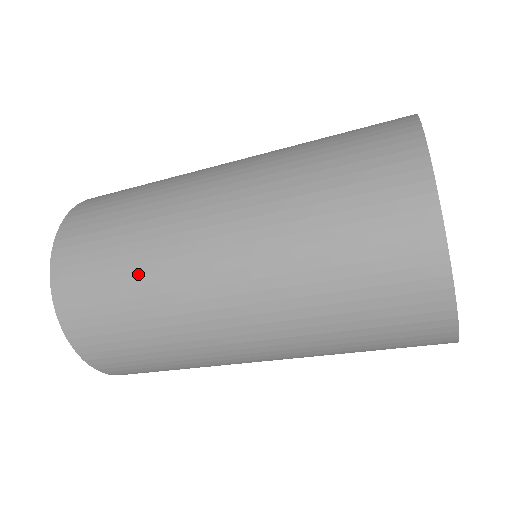
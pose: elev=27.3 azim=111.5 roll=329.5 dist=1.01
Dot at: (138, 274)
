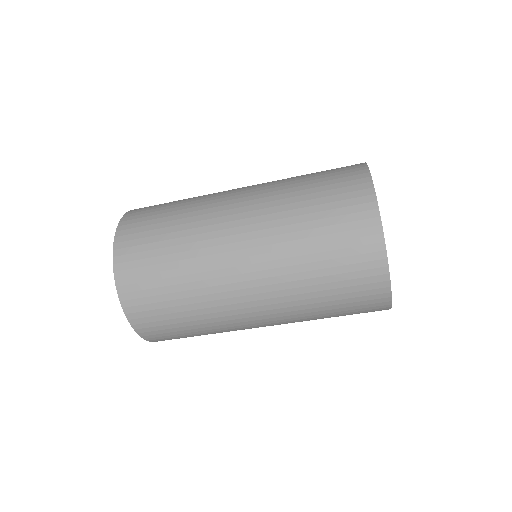
Dot at: (200, 320)
